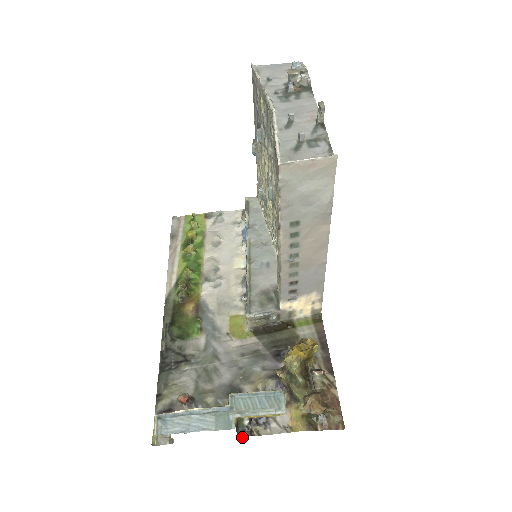
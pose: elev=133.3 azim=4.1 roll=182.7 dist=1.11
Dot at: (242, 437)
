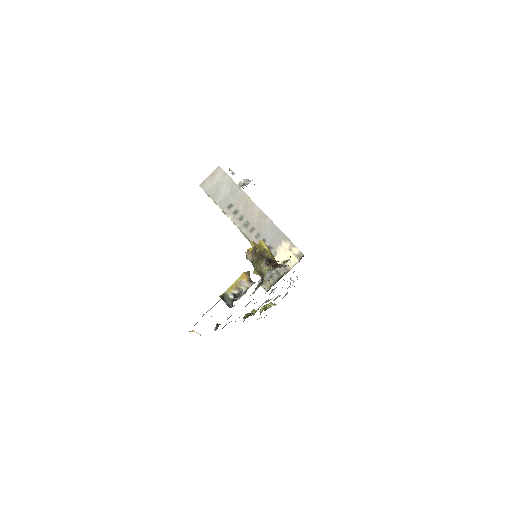
Dot at: occluded
